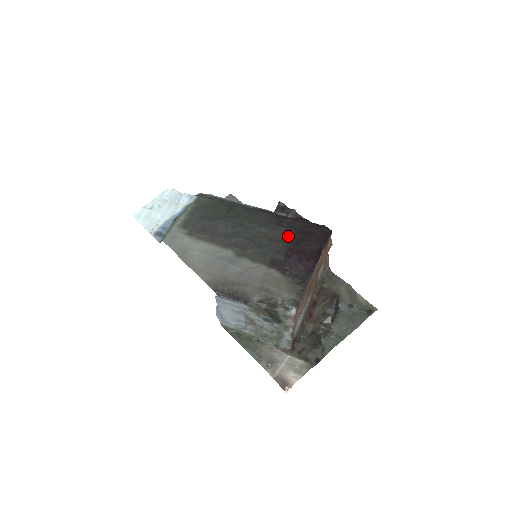
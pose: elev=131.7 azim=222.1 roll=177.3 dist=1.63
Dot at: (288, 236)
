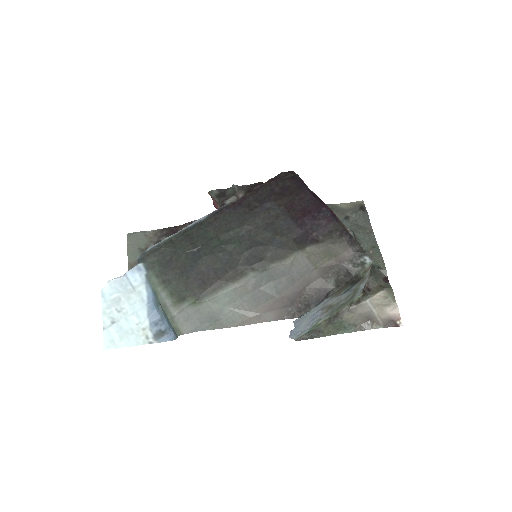
Dot at: (274, 210)
